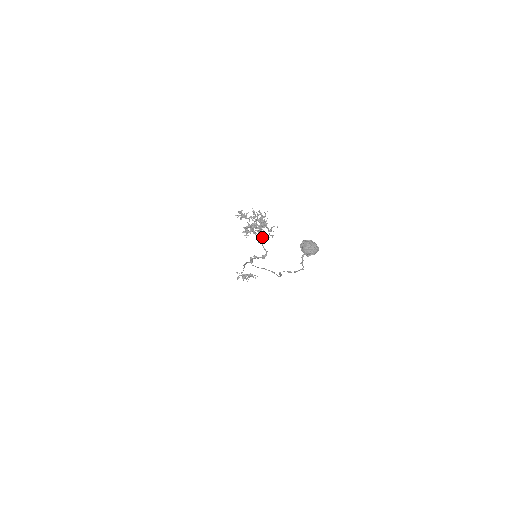
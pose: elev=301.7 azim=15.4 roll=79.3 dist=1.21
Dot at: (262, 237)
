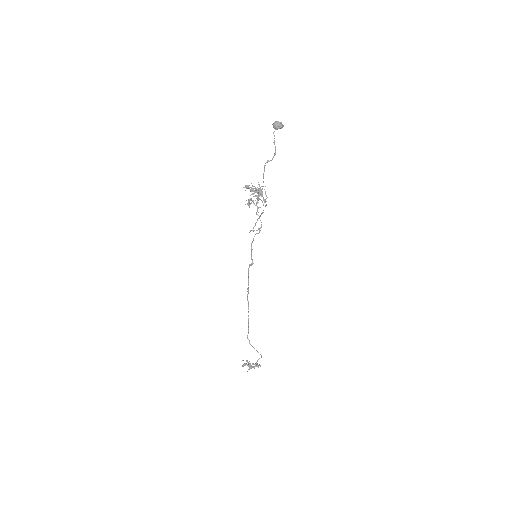
Dot at: (259, 207)
